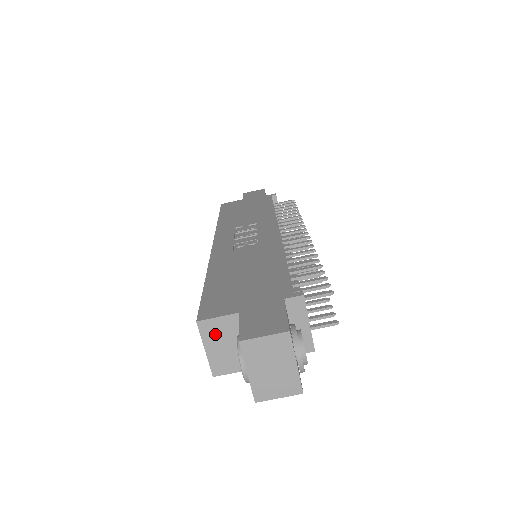
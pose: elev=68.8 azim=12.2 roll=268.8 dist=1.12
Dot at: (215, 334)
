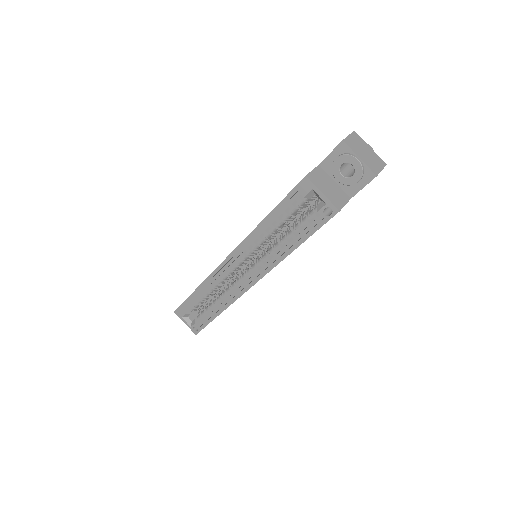
Dot at: (319, 181)
